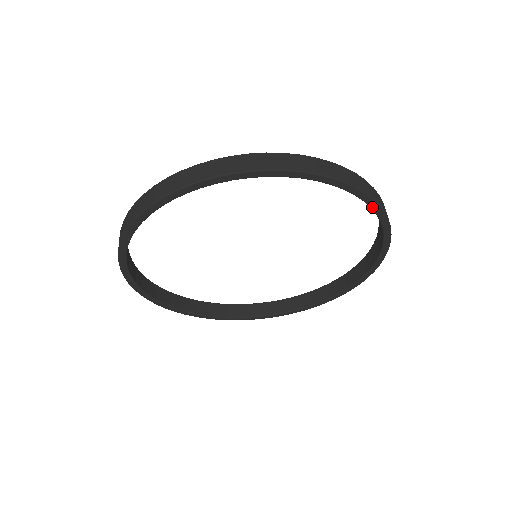
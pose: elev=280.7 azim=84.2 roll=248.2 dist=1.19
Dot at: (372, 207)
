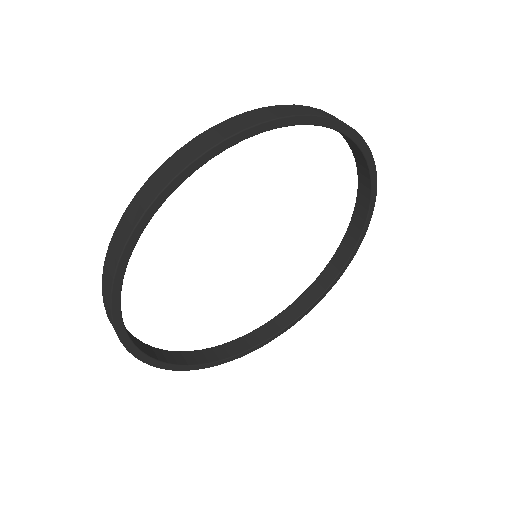
Dot at: (368, 161)
